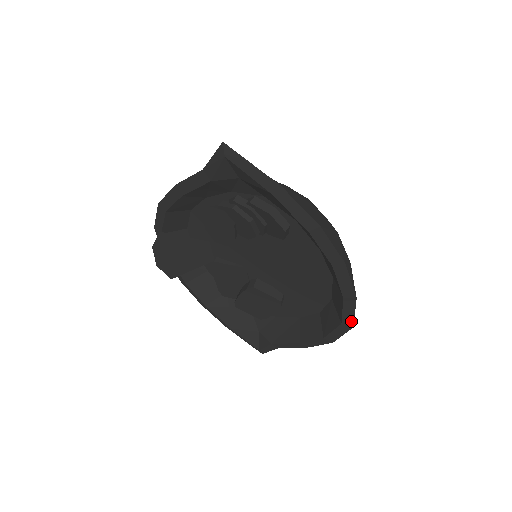
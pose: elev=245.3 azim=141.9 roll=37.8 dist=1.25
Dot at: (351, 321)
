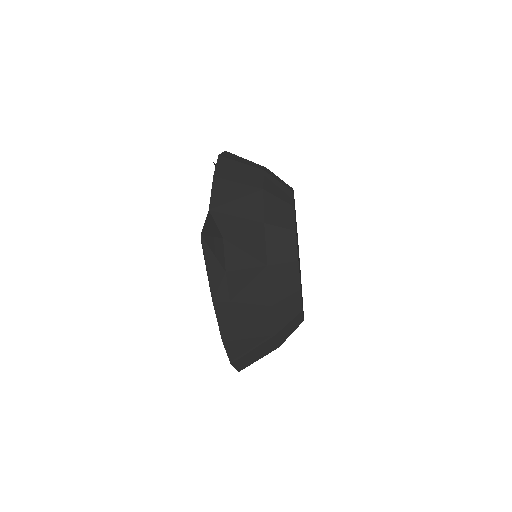
Dot at: occluded
